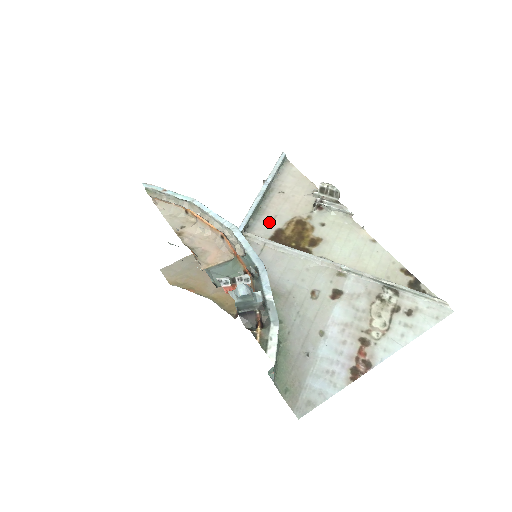
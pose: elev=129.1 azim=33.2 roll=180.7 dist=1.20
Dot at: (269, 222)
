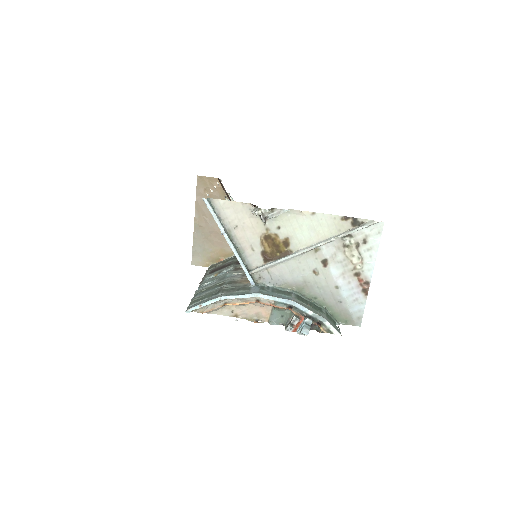
Dot at: (252, 253)
